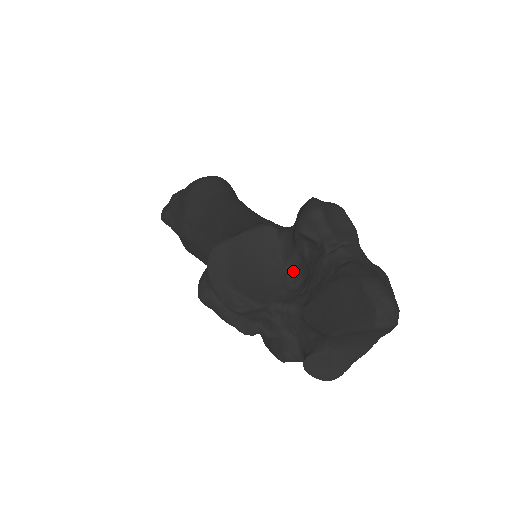
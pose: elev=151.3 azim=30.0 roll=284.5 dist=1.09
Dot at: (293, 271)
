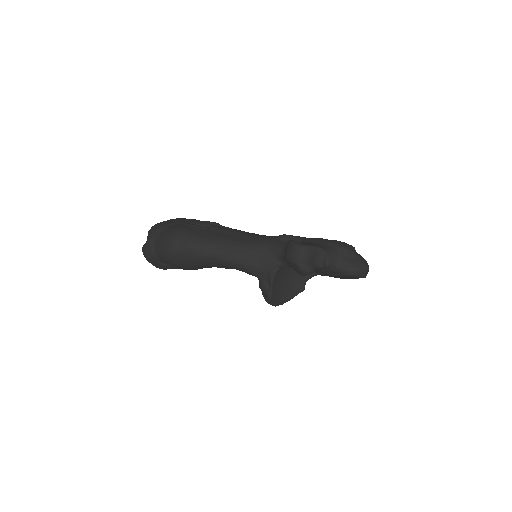
Dot at: occluded
